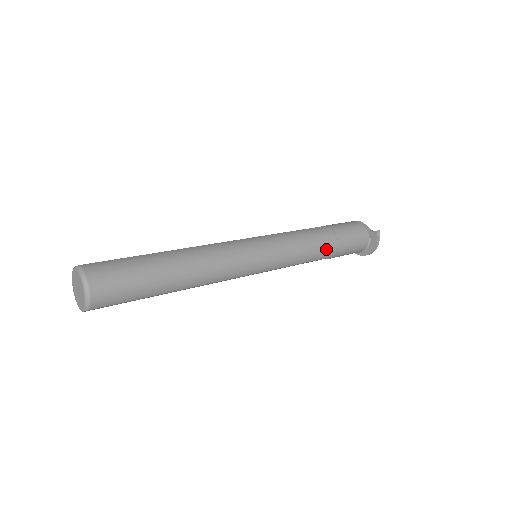
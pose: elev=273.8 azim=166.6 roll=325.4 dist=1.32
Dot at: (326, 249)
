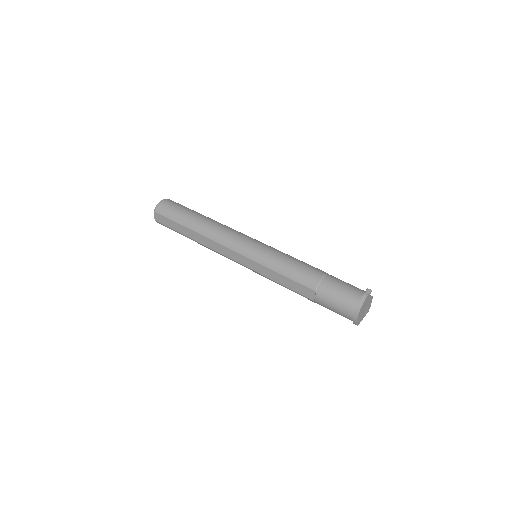
Dot at: (307, 275)
